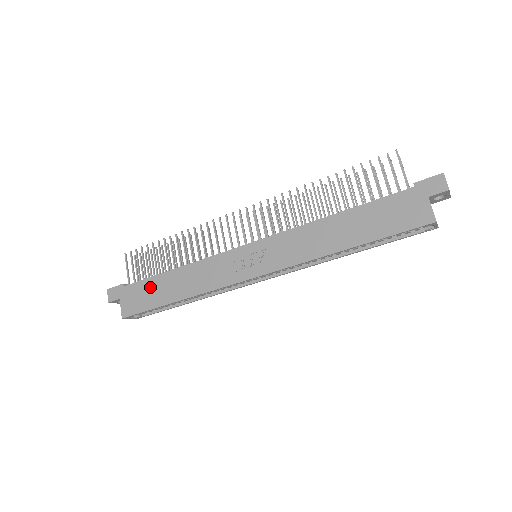
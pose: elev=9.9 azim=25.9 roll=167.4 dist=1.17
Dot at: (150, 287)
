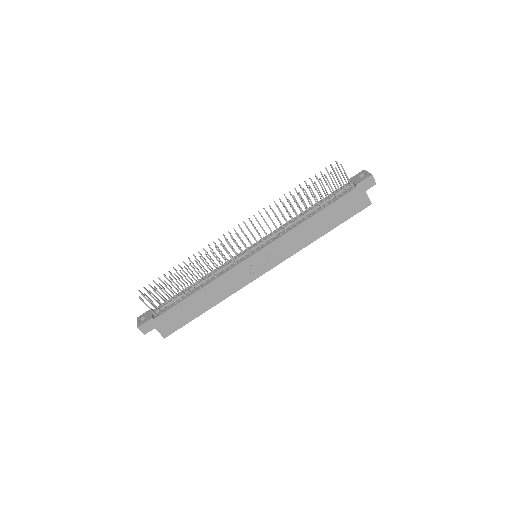
Dot at: (181, 310)
